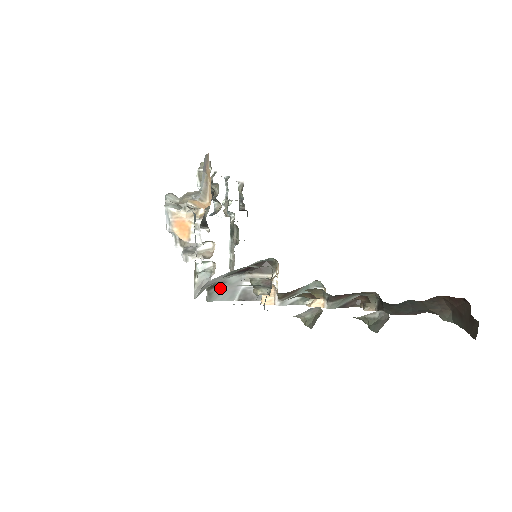
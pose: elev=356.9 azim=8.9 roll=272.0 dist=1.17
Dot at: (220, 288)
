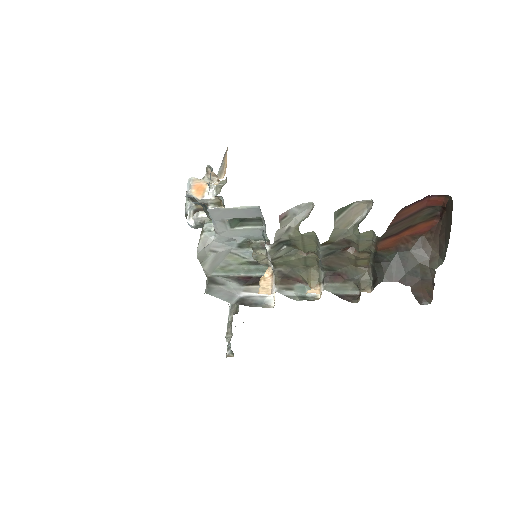
Dot at: (219, 288)
